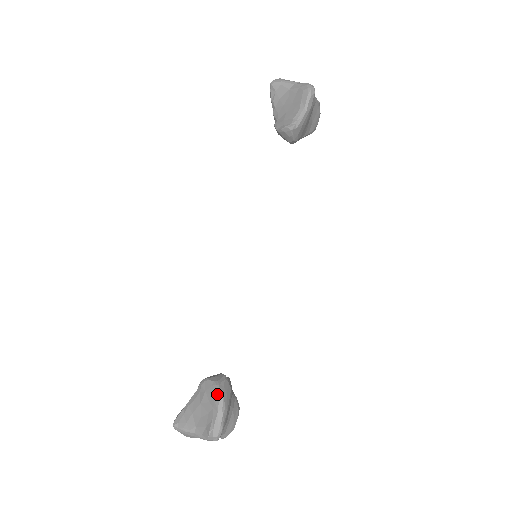
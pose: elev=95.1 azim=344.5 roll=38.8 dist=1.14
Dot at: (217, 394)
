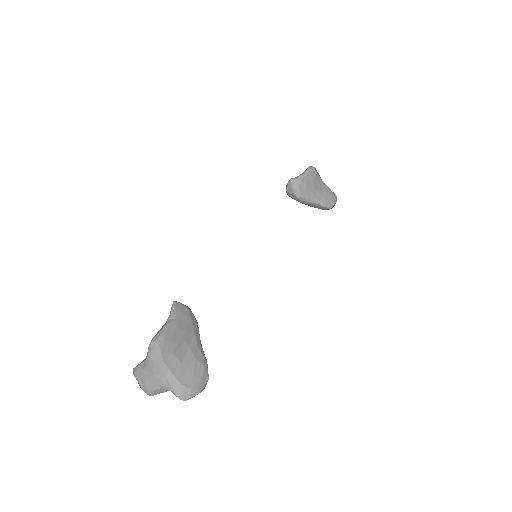
Dot at: (171, 308)
